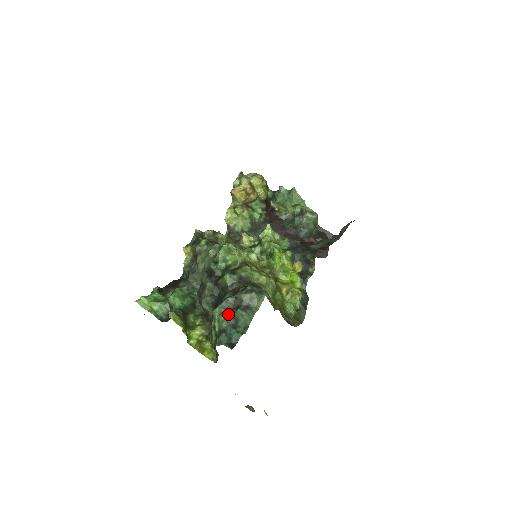
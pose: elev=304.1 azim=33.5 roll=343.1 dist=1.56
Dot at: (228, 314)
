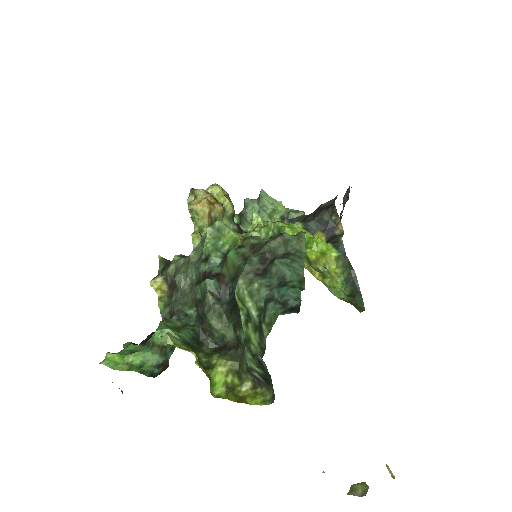
Dot at: (262, 276)
